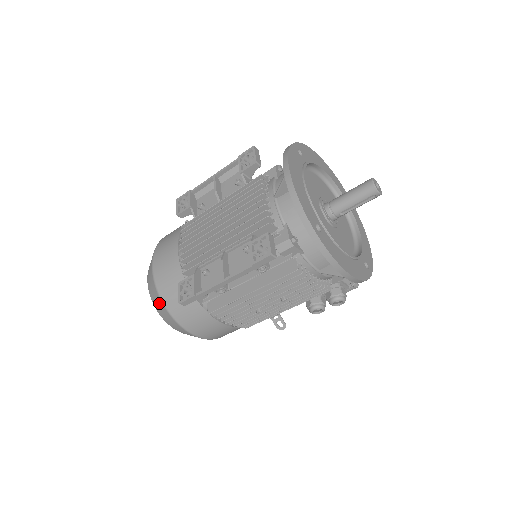
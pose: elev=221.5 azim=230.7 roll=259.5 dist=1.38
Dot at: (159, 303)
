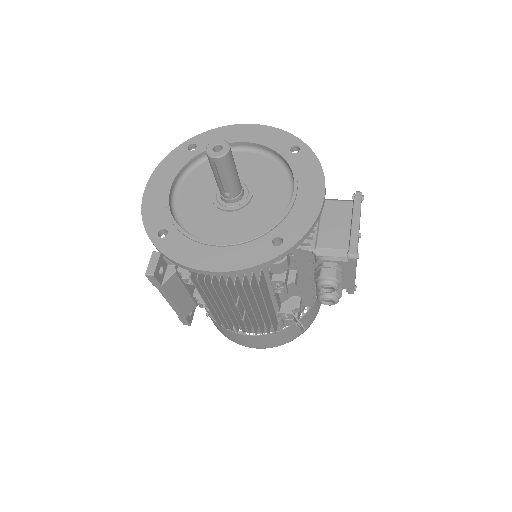
Dot at: occluded
